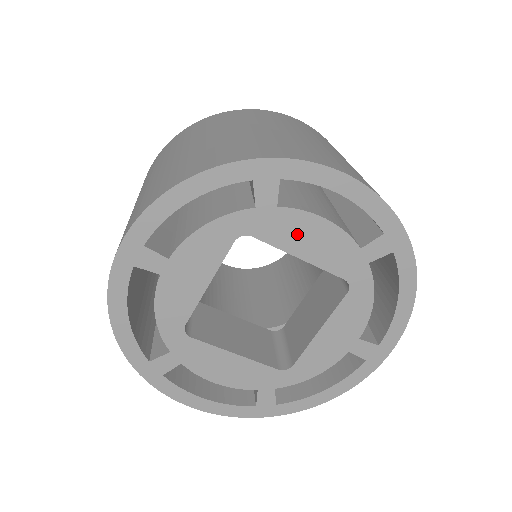
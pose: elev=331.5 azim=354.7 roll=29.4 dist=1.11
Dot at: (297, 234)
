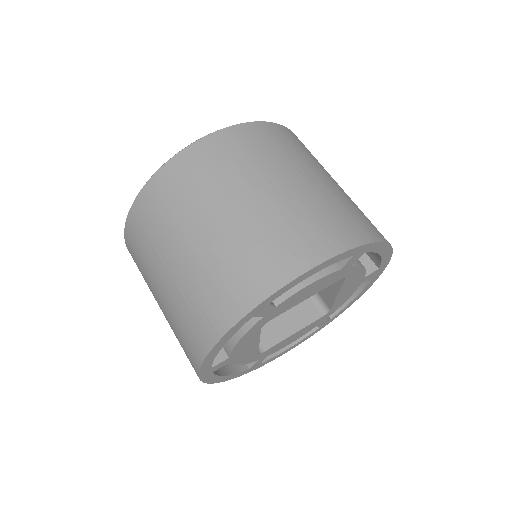
Dot at: (296, 299)
